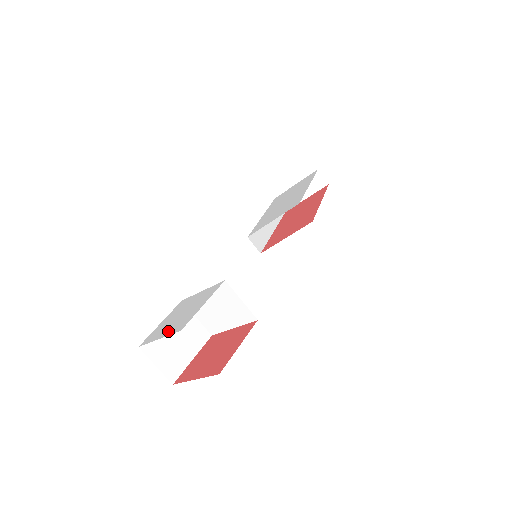
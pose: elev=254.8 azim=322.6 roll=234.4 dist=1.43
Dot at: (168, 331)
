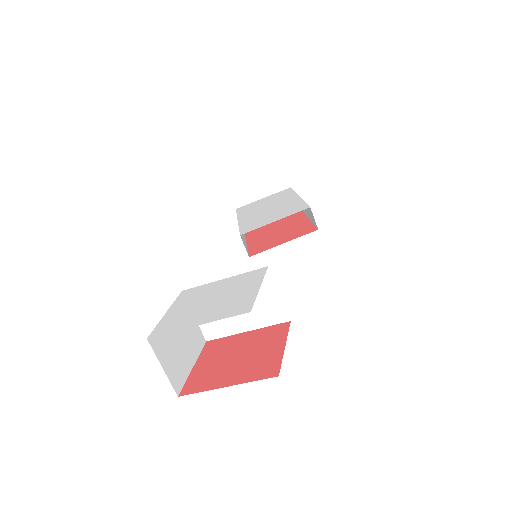
Dot at: (211, 316)
